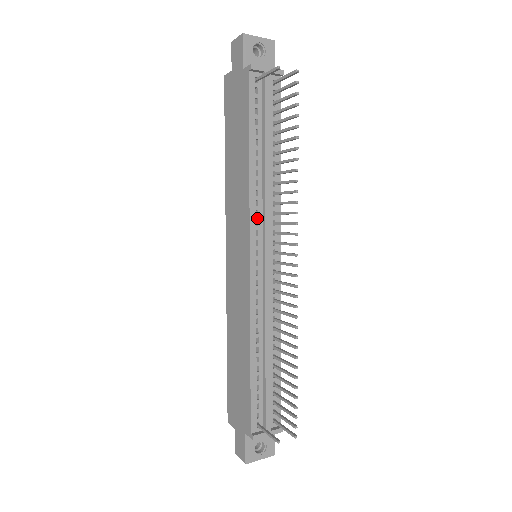
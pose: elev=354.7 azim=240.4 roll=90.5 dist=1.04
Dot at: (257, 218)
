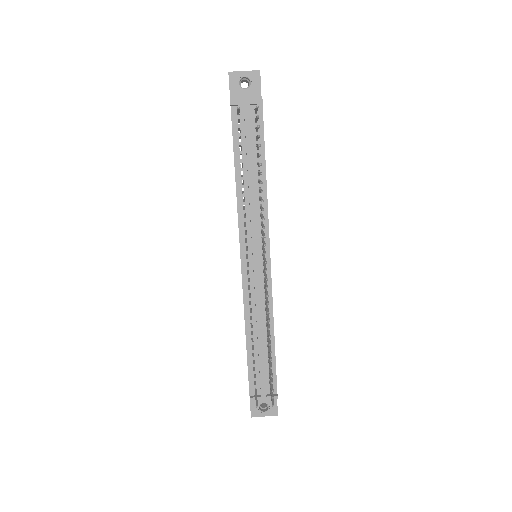
Dot at: (246, 228)
